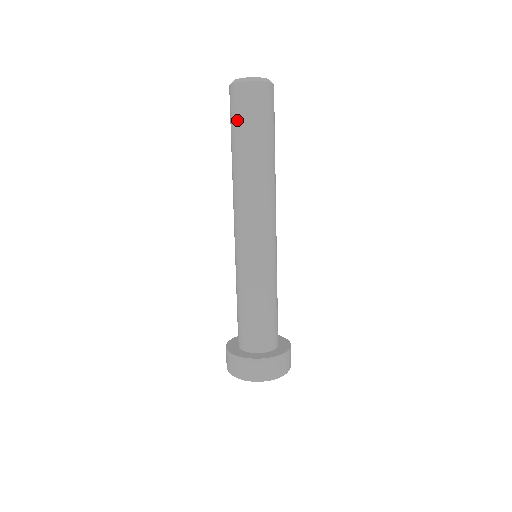
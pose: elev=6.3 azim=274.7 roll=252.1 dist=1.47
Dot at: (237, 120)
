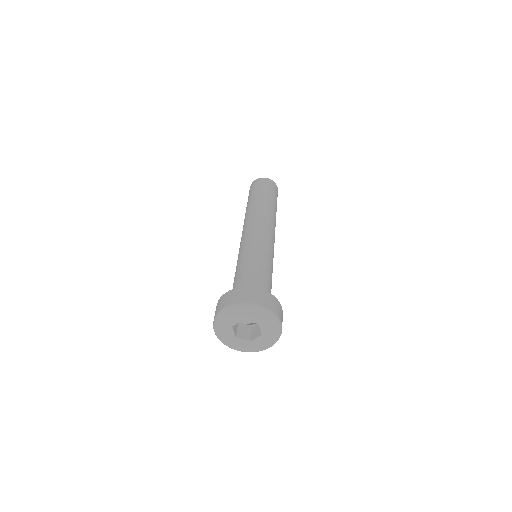
Dot at: (258, 189)
